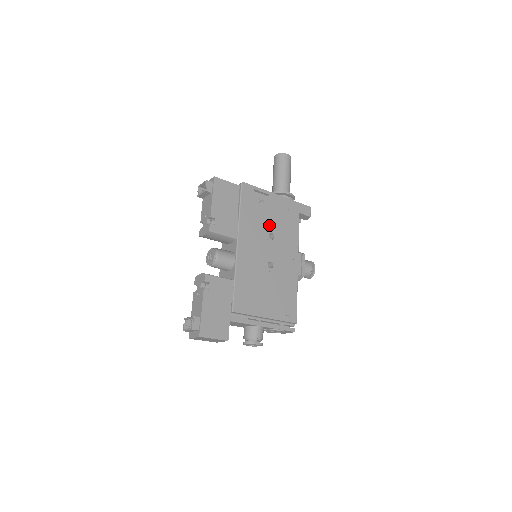
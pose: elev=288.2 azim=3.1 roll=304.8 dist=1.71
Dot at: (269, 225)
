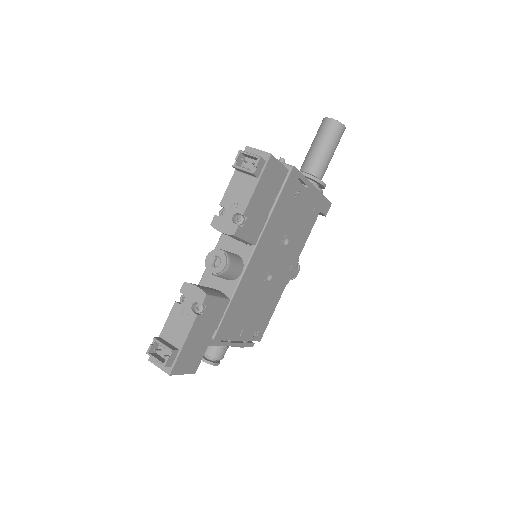
Dot at: (290, 227)
